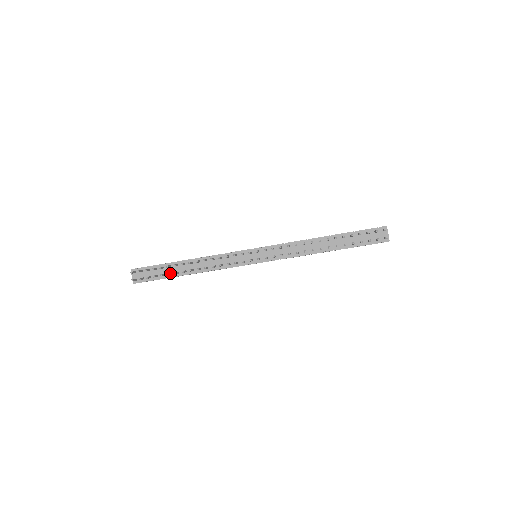
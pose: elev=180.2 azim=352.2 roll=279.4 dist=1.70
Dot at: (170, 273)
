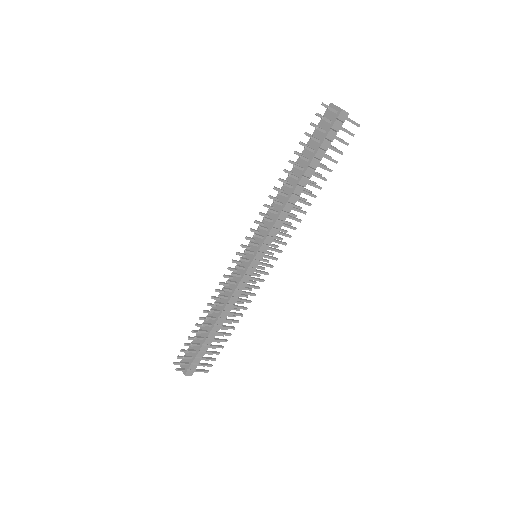
Dot at: (198, 337)
